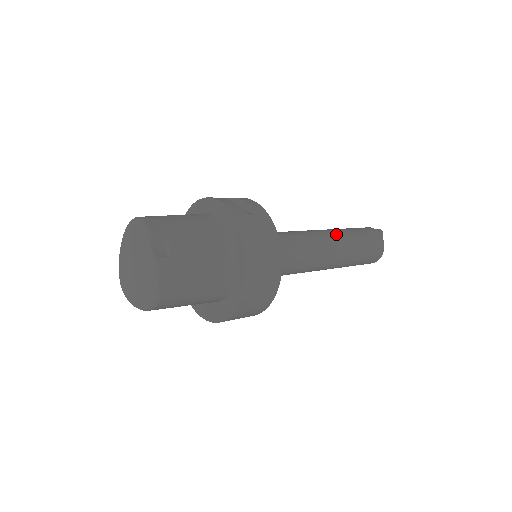
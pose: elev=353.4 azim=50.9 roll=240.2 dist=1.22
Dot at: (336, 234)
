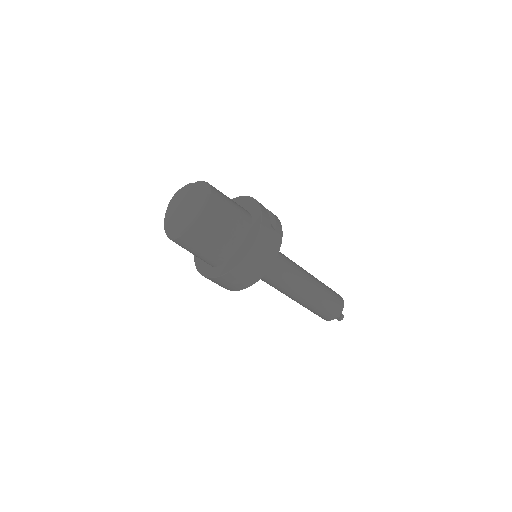
Dot at: occluded
